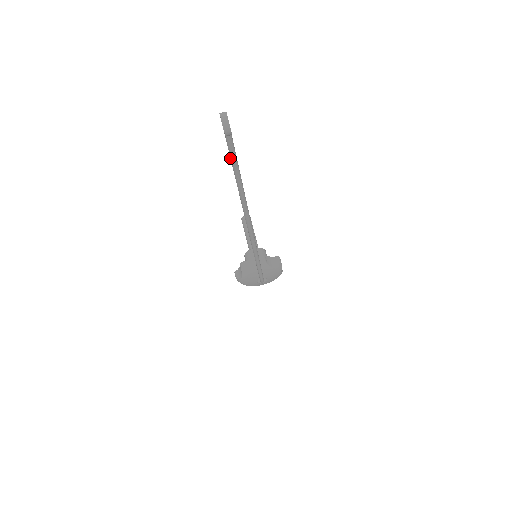
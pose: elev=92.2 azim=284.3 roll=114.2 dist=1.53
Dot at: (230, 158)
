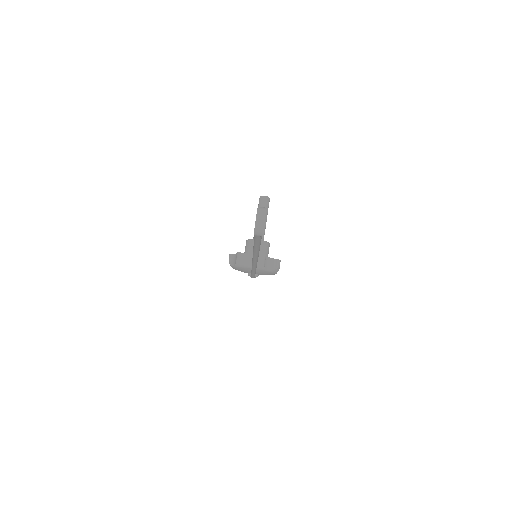
Dot at: occluded
